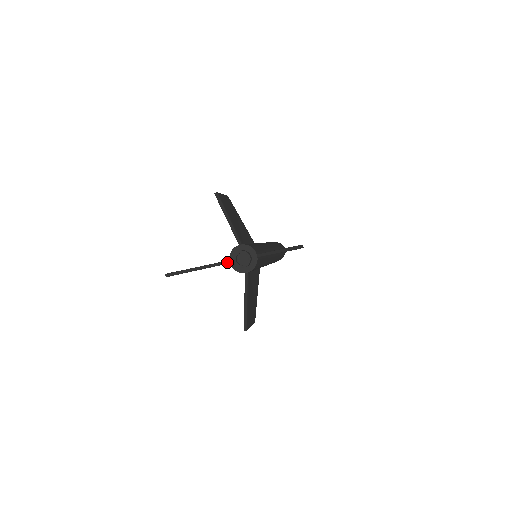
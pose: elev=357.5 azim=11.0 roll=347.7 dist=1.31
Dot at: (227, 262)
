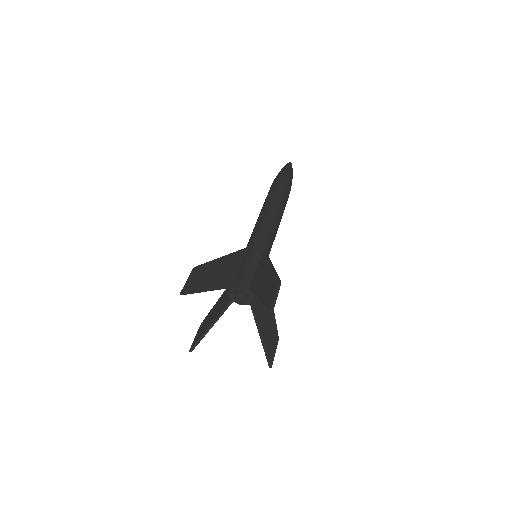
Dot at: (231, 303)
